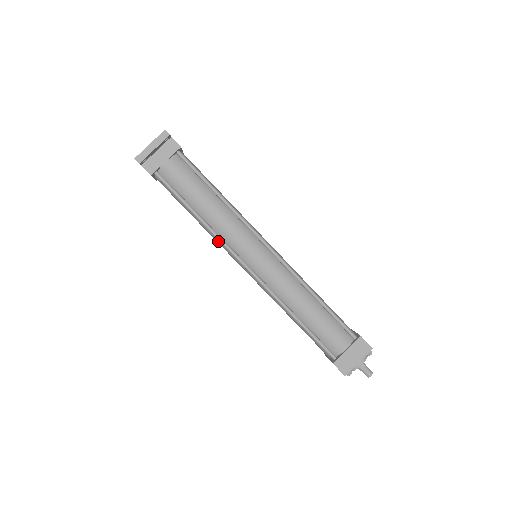
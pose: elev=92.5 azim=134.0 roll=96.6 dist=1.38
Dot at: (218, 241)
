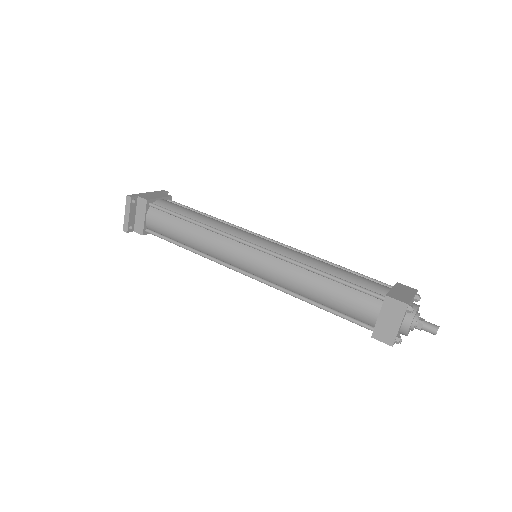
Dot at: occluded
